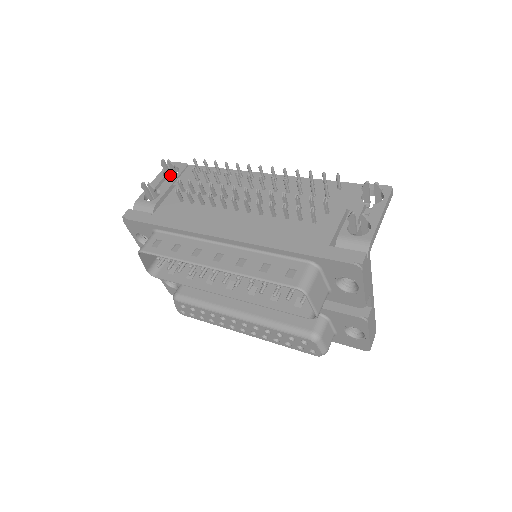
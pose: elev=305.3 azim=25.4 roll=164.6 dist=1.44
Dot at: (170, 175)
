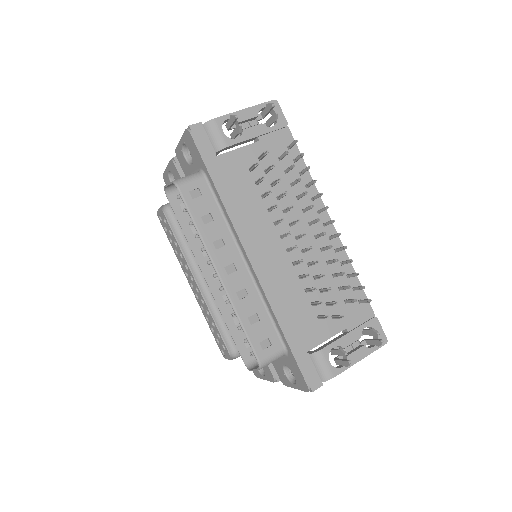
Dot at: (264, 116)
